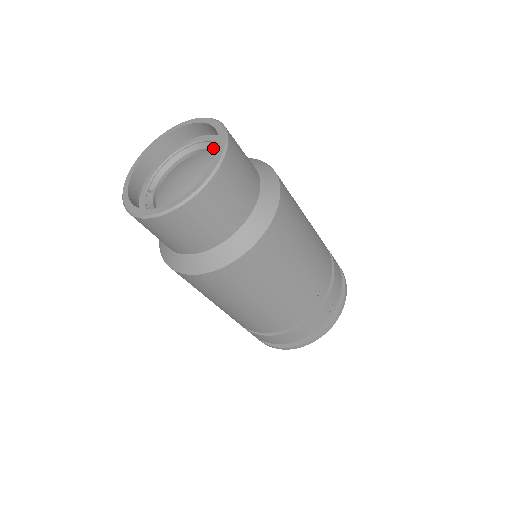
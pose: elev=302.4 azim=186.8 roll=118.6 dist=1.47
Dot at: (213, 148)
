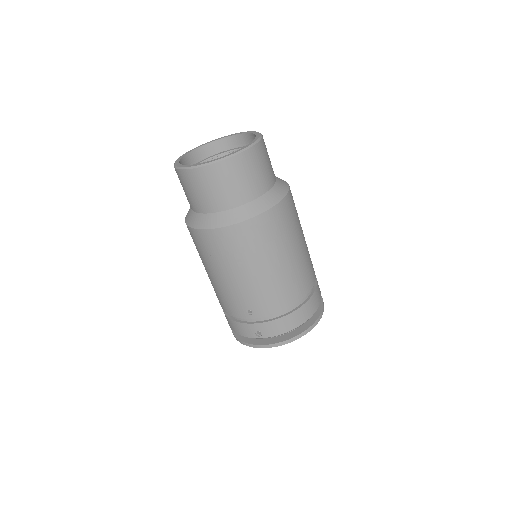
Dot at: occluded
